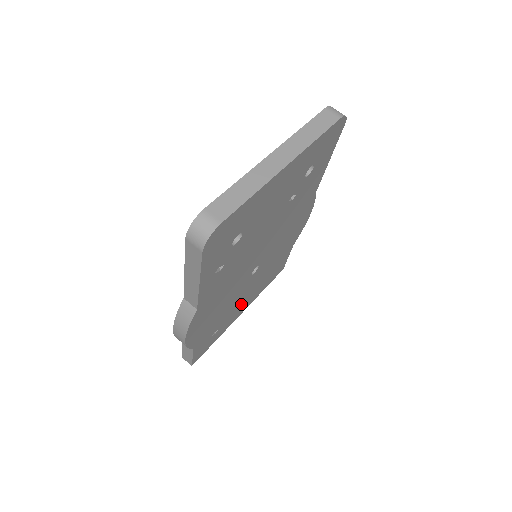
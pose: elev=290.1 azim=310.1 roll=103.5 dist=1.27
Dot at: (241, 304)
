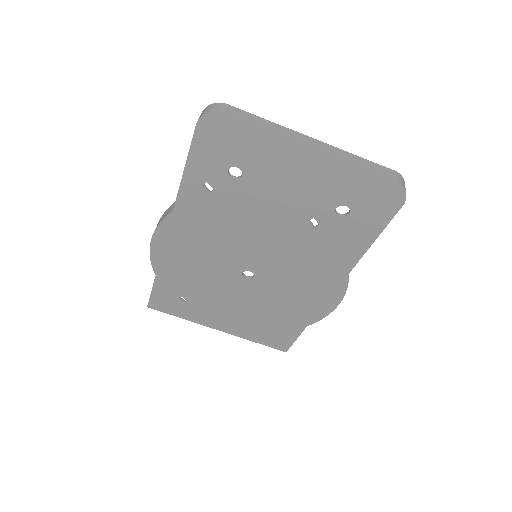
Dot at: (222, 310)
